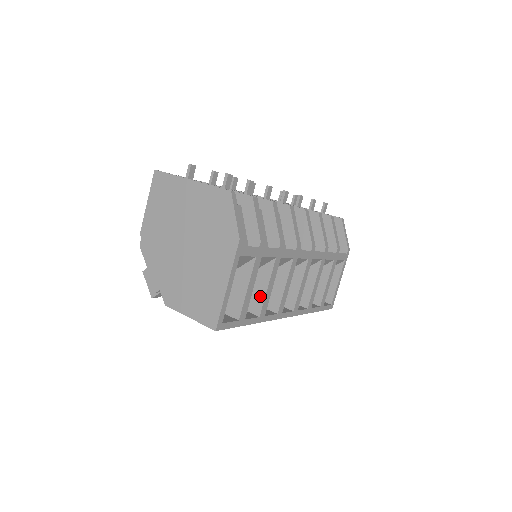
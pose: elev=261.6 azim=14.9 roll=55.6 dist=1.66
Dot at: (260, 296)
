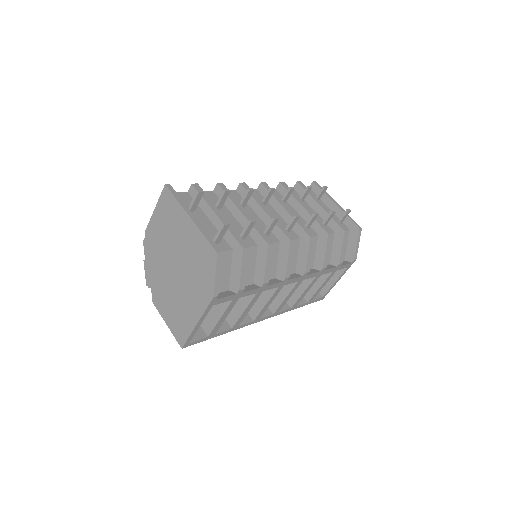
Dot at: (237, 314)
